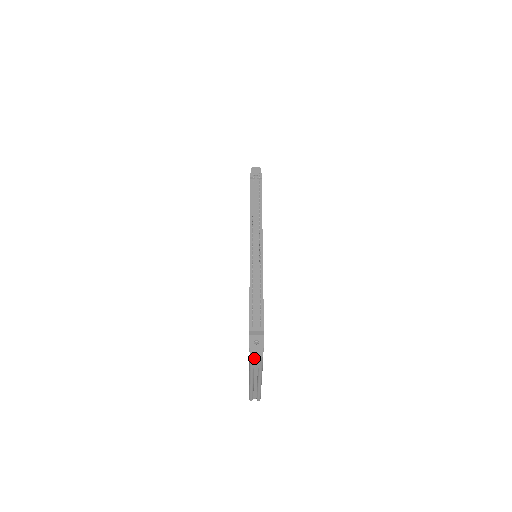
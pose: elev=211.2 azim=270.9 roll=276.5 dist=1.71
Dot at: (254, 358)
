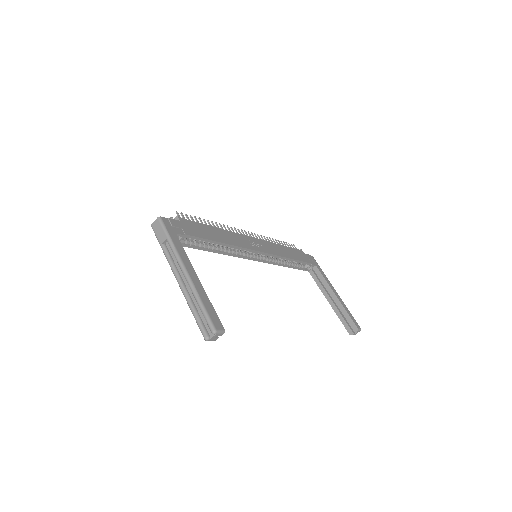
Dot at: (153, 224)
